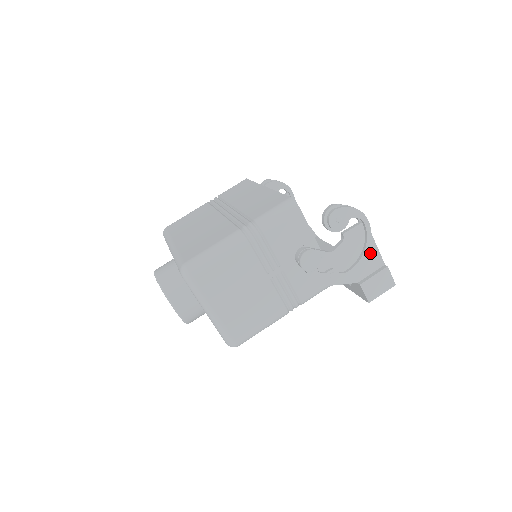
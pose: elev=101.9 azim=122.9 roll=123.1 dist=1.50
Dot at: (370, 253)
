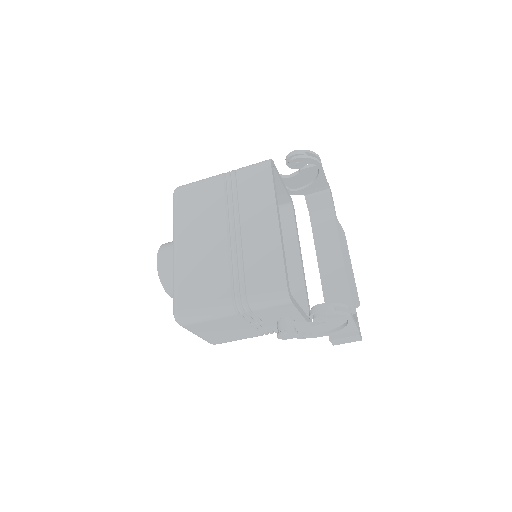
Dot at: occluded
